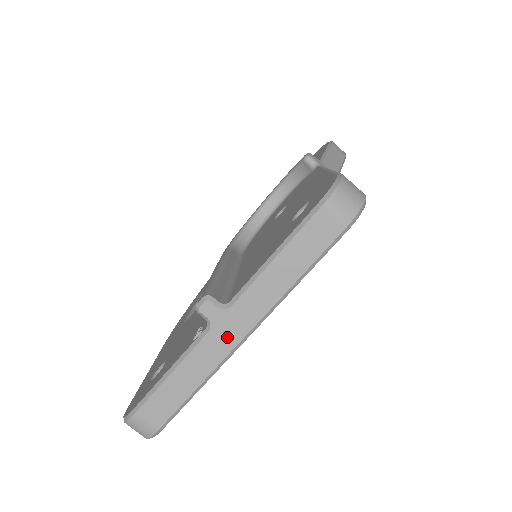
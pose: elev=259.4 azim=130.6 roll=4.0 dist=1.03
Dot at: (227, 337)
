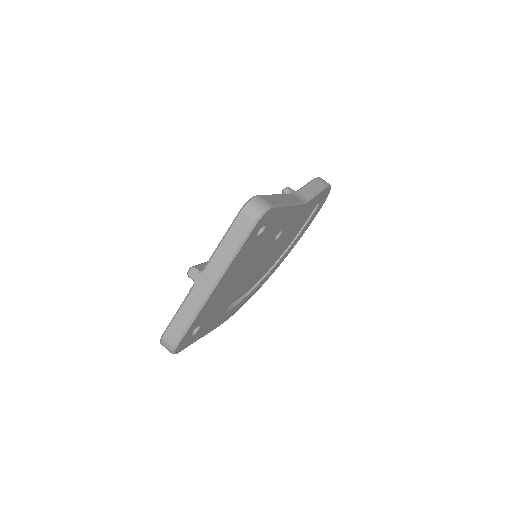
Dot at: (203, 289)
